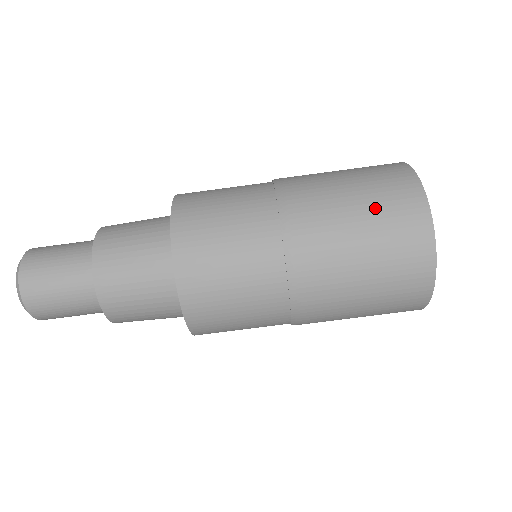
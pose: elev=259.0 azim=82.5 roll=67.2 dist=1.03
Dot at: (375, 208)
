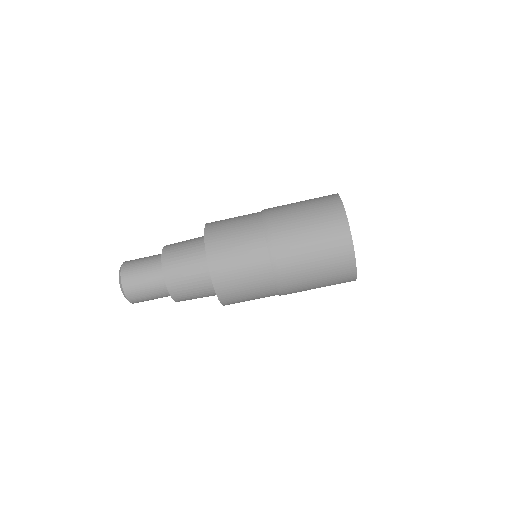
Dot at: (317, 224)
